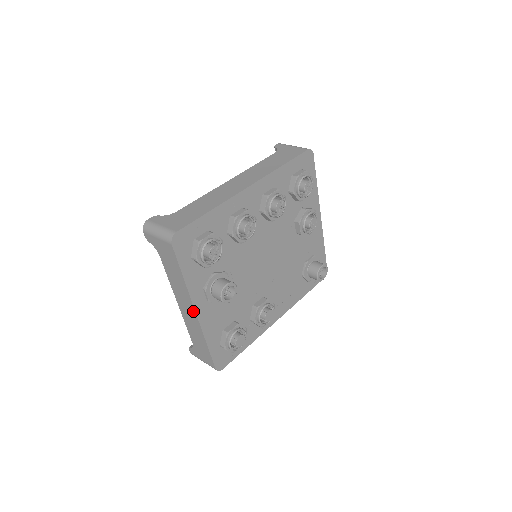
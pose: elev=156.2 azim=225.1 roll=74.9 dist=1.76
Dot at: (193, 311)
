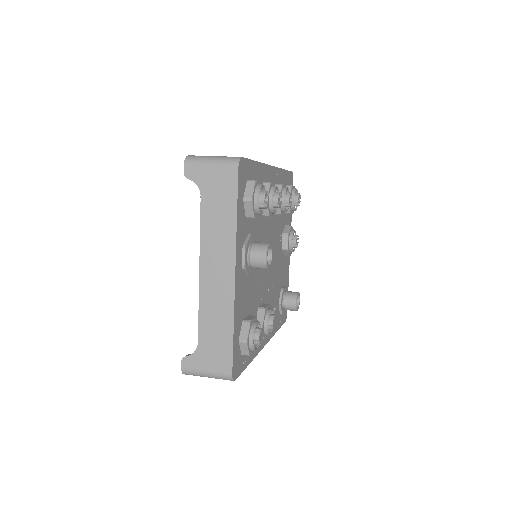
Dot at: (230, 272)
